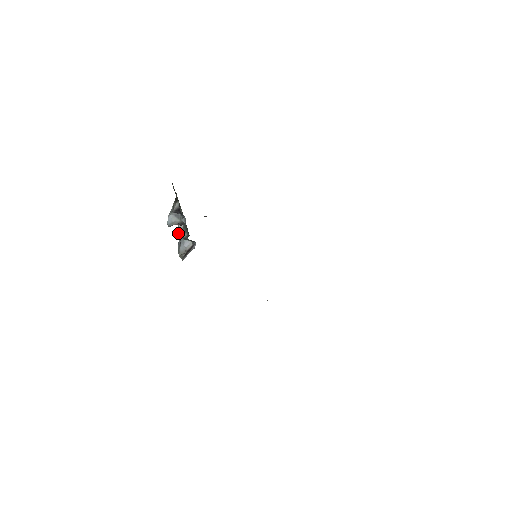
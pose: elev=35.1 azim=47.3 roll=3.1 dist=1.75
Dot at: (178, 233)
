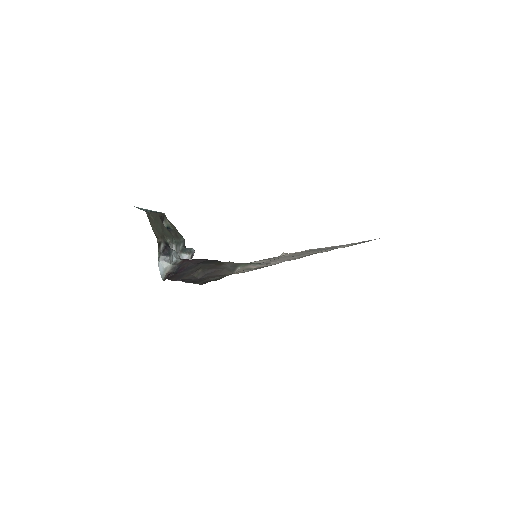
Dot at: occluded
